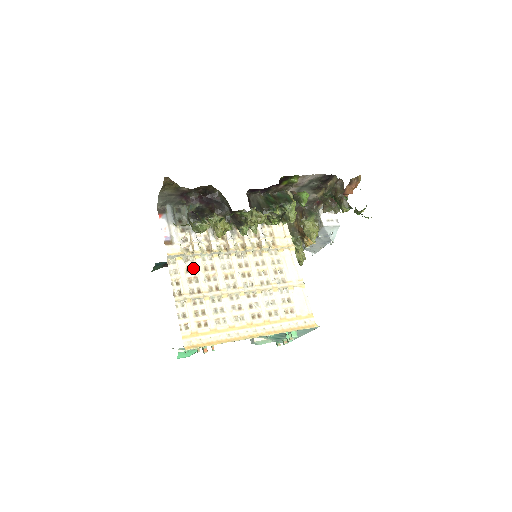
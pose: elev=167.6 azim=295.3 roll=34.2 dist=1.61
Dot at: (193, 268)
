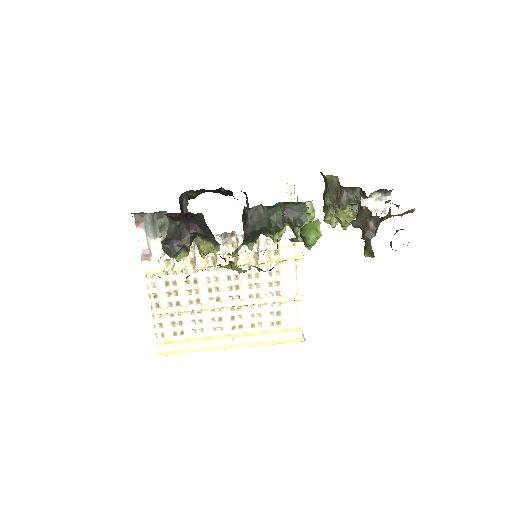
Dot at: (173, 282)
